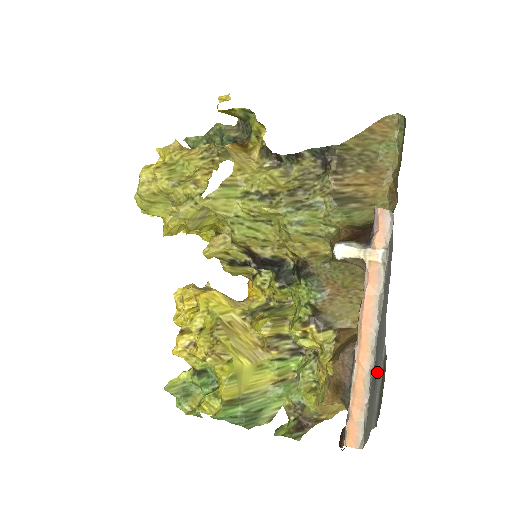
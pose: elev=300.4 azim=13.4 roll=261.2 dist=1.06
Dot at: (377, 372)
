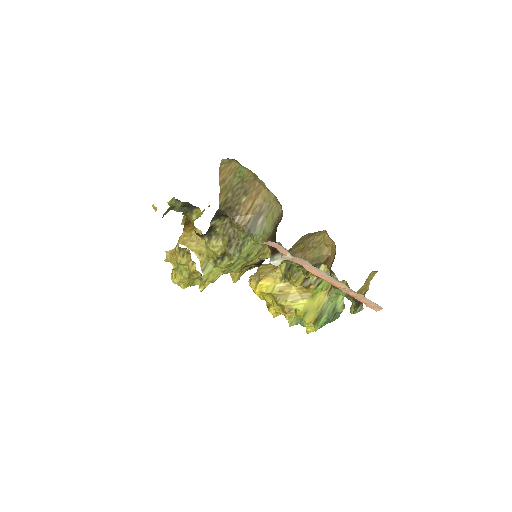
Dot at: occluded
